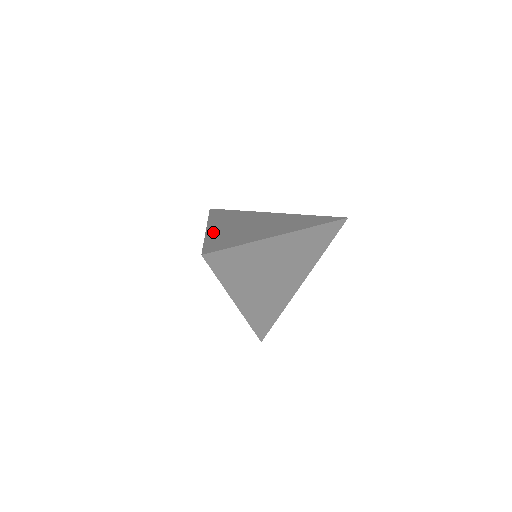
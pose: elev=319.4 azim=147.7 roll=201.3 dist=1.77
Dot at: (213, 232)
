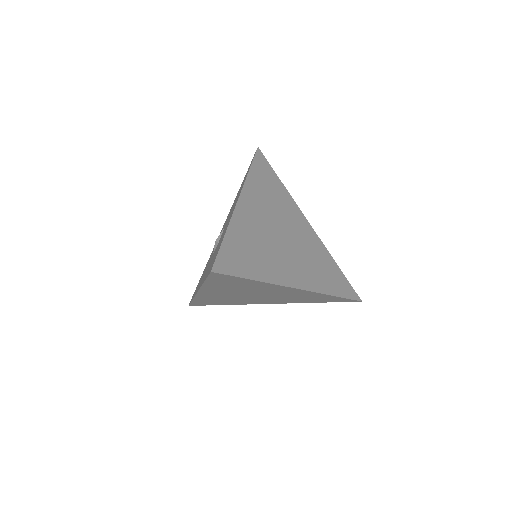
Dot at: (241, 218)
